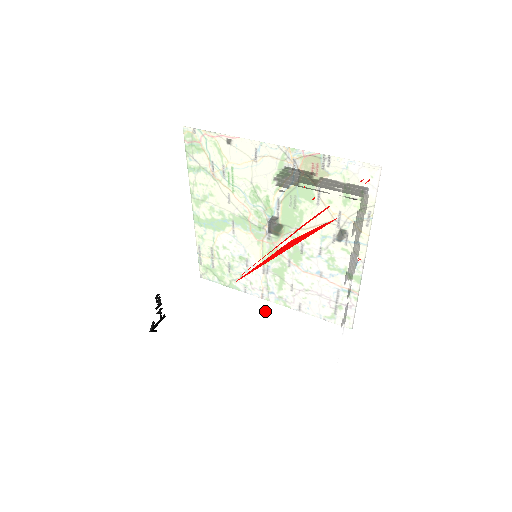
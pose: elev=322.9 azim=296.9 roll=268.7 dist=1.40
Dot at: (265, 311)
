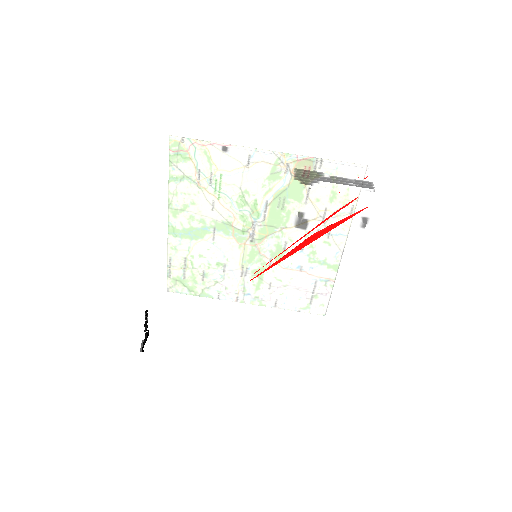
Dot at: (273, 306)
